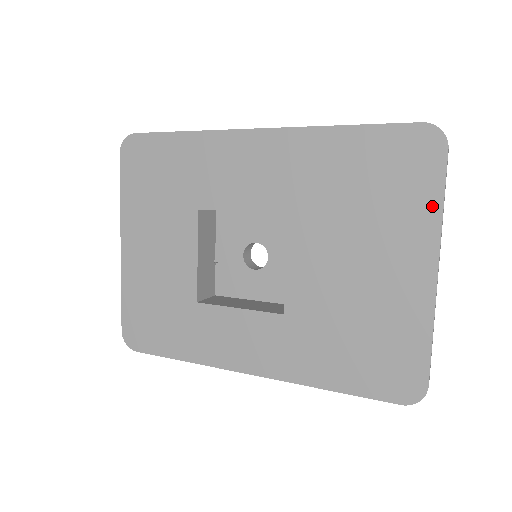
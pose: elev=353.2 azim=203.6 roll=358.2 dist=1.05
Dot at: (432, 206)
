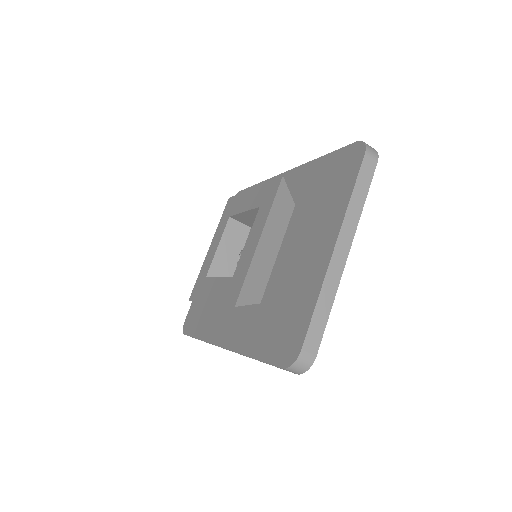
Dot at: (345, 197)
